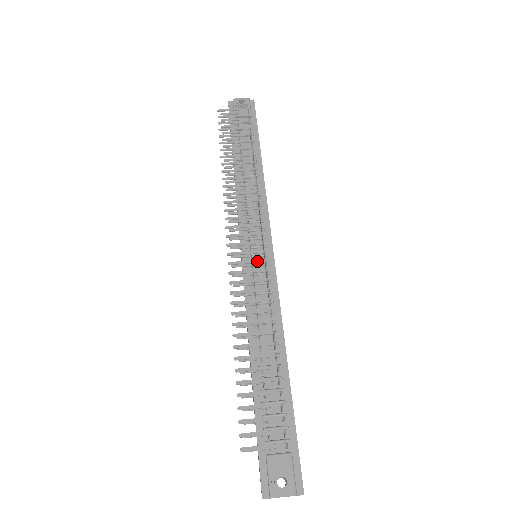
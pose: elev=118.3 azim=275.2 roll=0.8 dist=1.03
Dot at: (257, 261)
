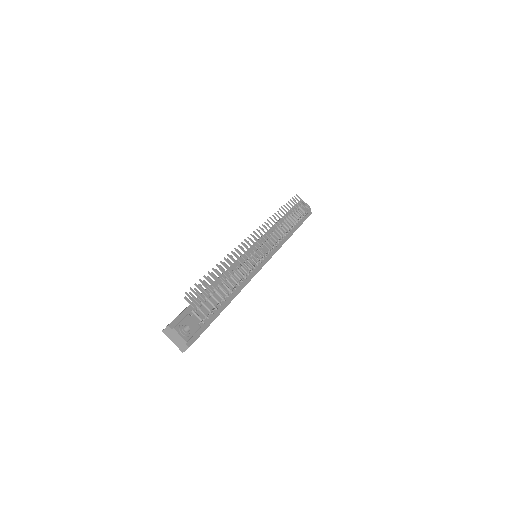
Dot at: (261, 251)
